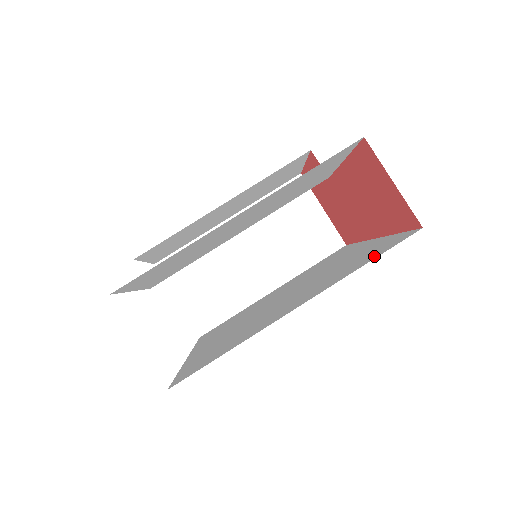
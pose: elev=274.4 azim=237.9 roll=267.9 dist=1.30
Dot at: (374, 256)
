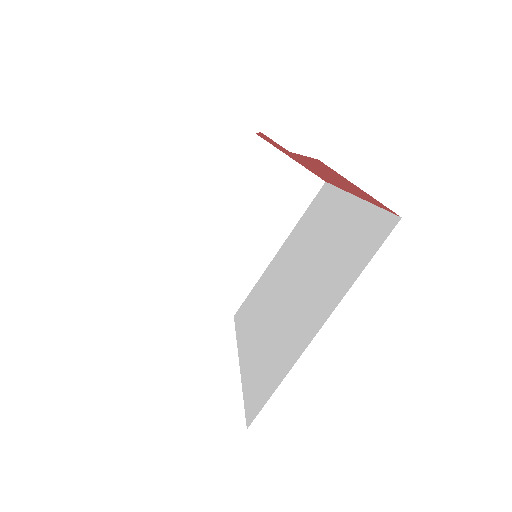
Dot at: (367, 255)
